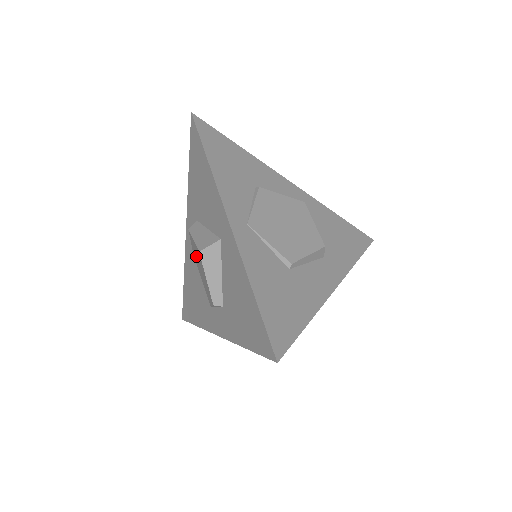
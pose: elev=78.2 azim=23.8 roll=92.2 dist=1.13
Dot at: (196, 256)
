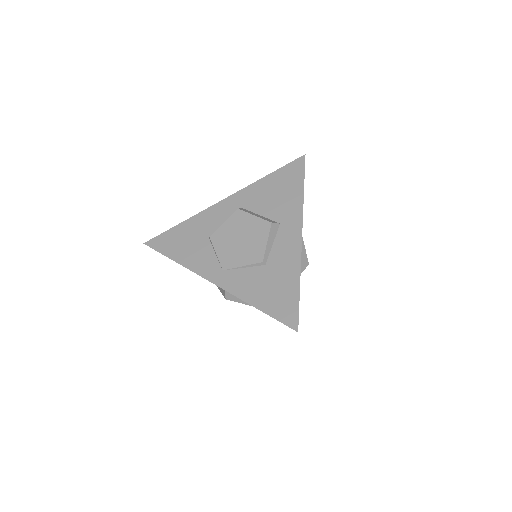
Dot at: occluded
